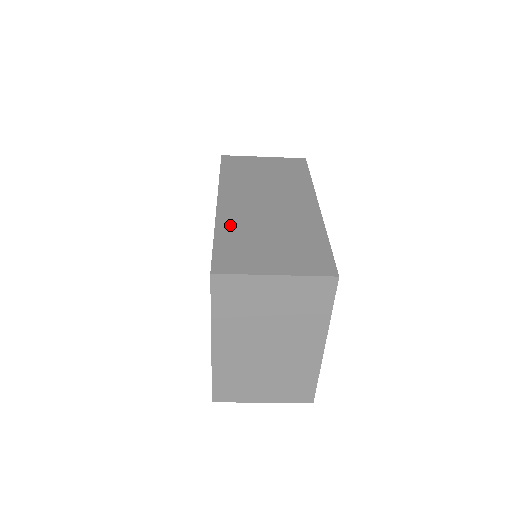
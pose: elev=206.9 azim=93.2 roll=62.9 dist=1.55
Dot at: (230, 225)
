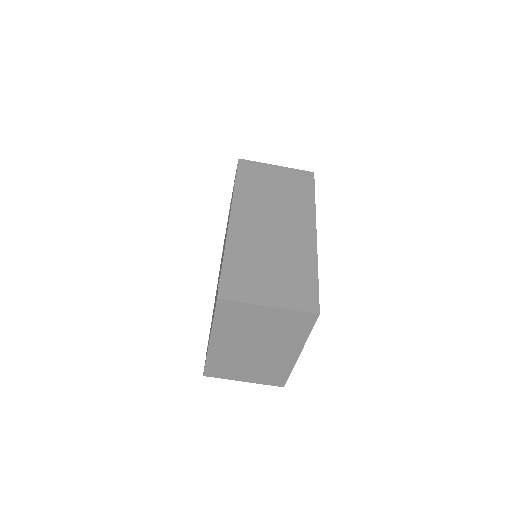
Dot at: (238, 247)
